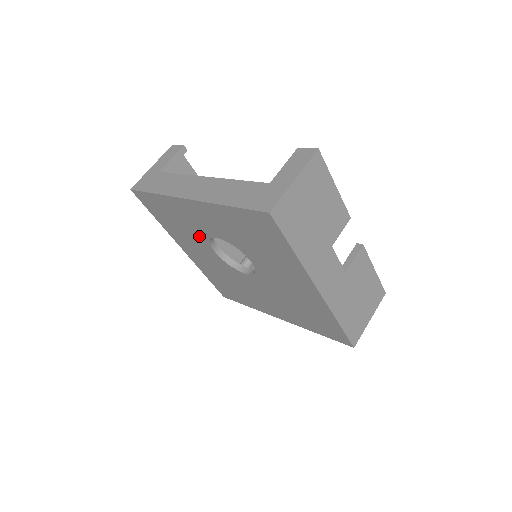
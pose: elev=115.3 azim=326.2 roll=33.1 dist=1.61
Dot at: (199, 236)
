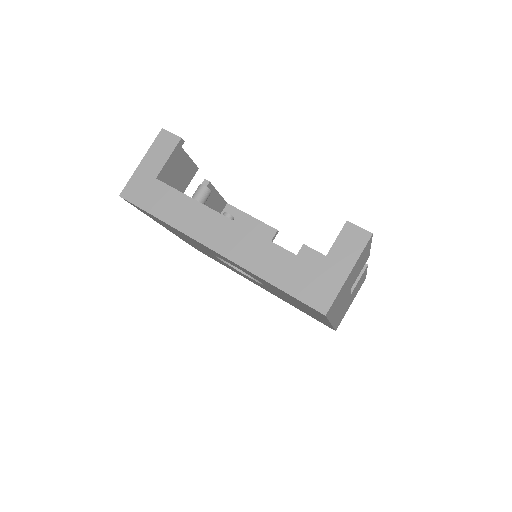
Dot at: (203, 248)
